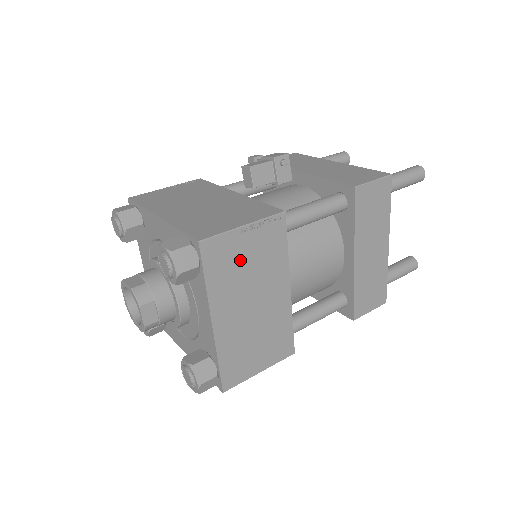
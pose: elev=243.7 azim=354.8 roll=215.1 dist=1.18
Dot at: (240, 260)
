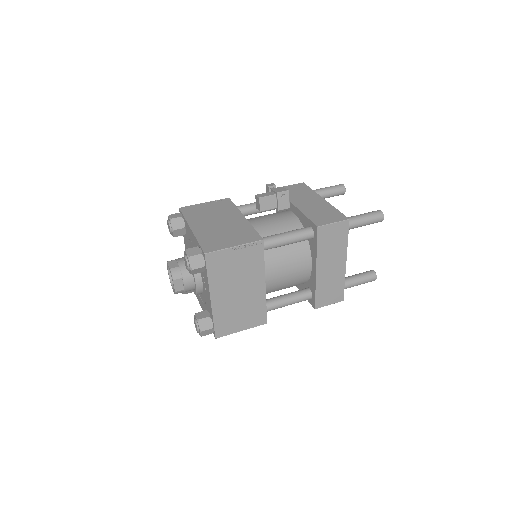
Dot at: (231, 265)
